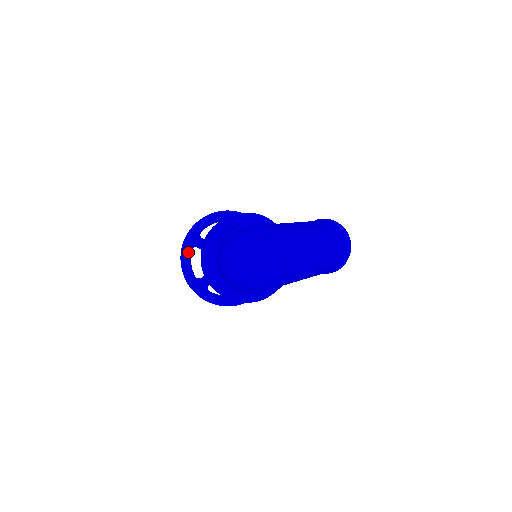
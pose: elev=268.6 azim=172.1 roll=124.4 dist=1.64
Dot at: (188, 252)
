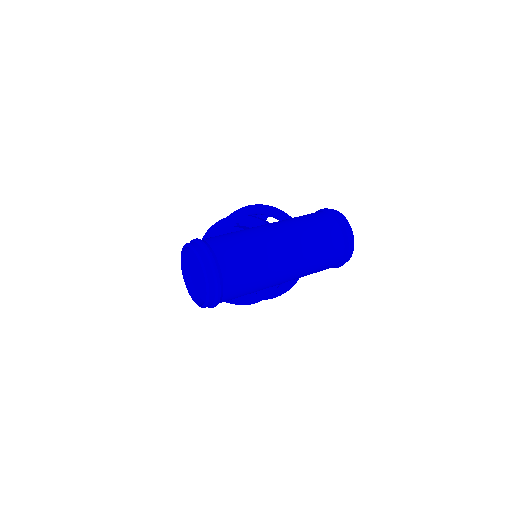
Dot at: occluded
